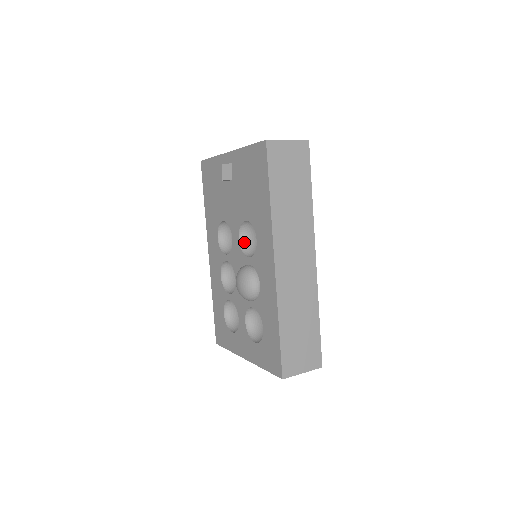
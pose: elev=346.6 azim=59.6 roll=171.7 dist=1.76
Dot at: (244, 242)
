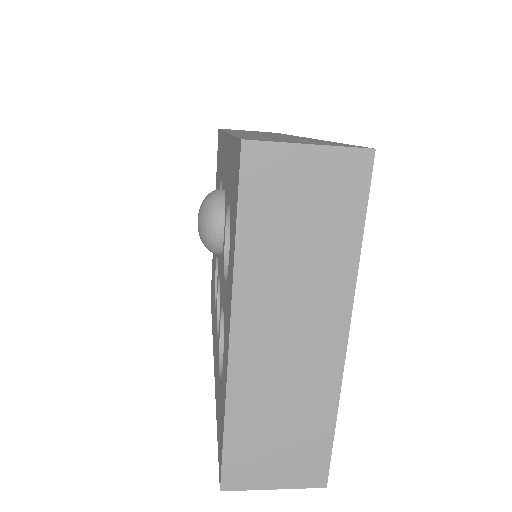
Dot at: occluded
